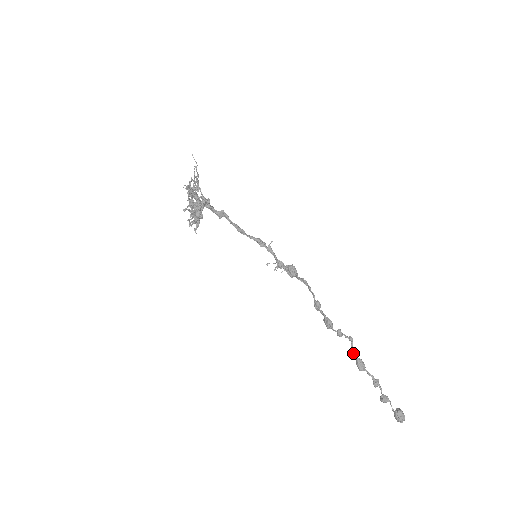
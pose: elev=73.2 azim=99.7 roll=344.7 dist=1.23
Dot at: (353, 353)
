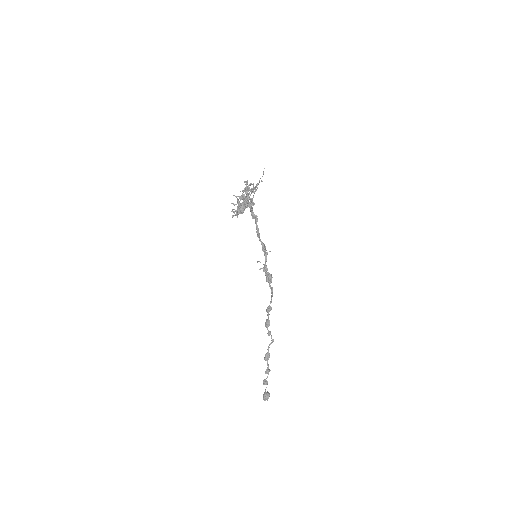
Dot at: (268, 348)
